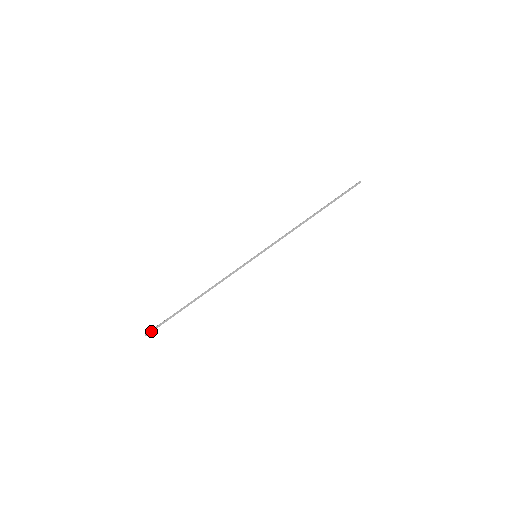
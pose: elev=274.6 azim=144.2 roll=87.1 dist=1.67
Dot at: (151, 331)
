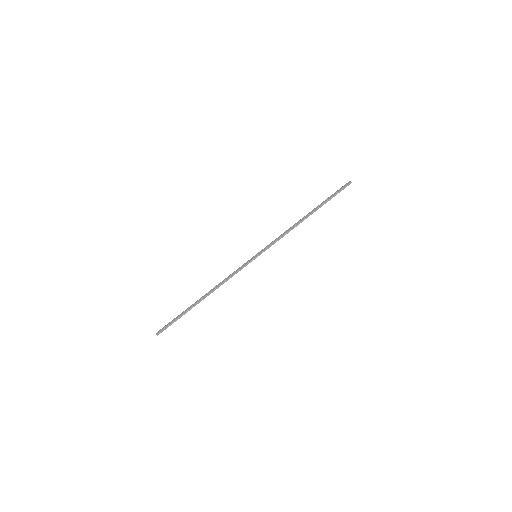
Dot at: (162, 331)
